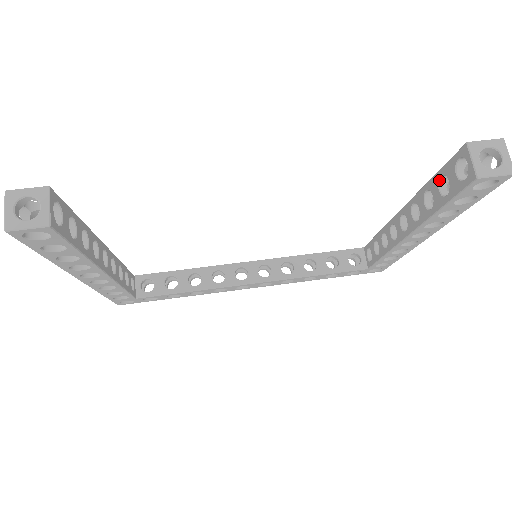
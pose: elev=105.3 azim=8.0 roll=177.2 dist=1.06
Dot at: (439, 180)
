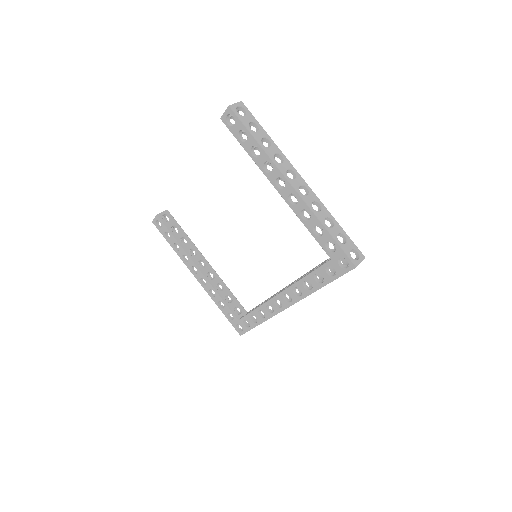
Dot at: occluded
